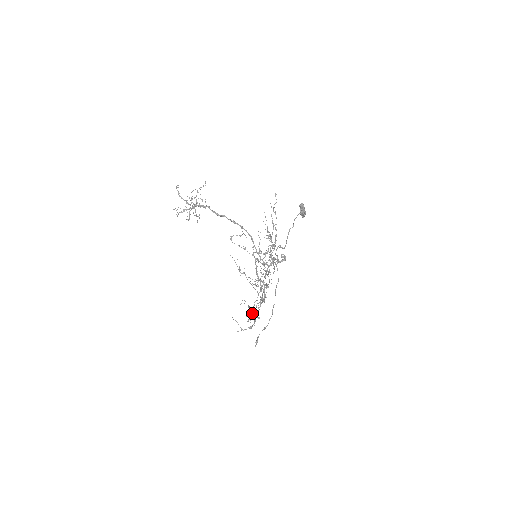
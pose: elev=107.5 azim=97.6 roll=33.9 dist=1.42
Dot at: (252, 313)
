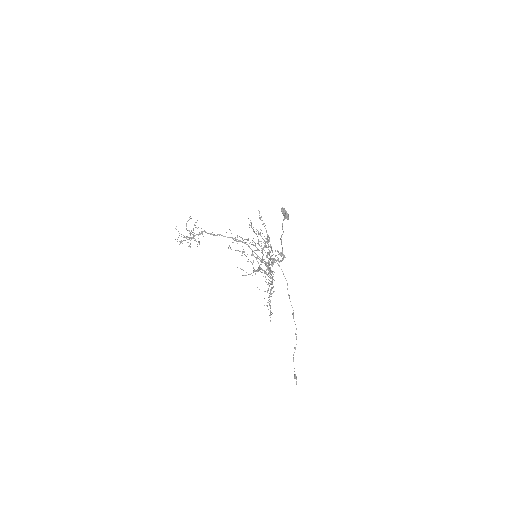
Dot at: (270, 313)
